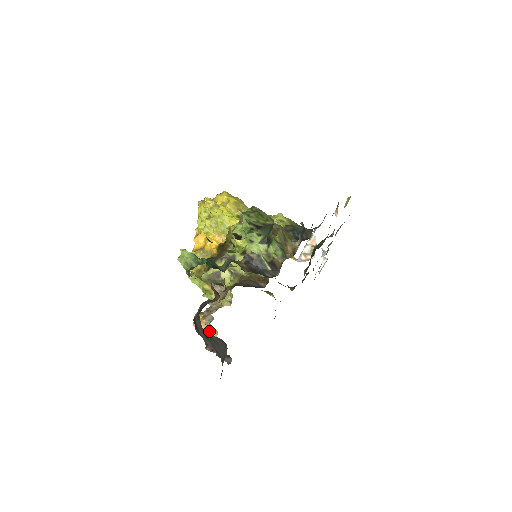
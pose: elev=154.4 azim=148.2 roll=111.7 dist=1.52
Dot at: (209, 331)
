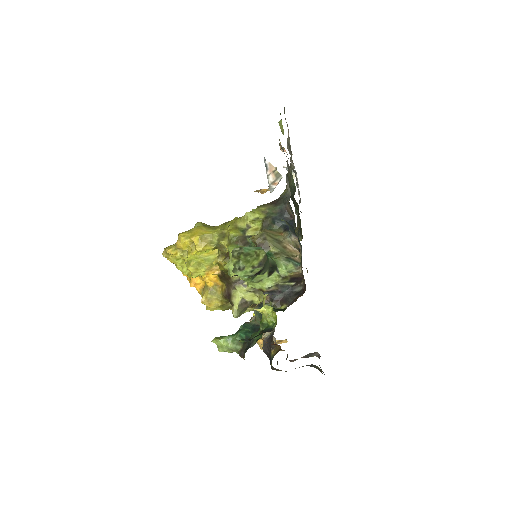
Dot at: occluded
